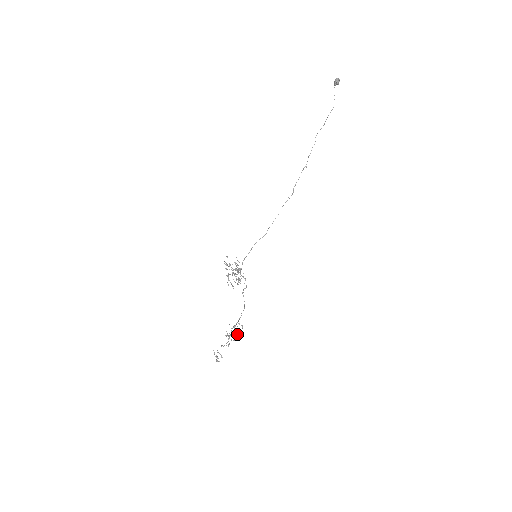
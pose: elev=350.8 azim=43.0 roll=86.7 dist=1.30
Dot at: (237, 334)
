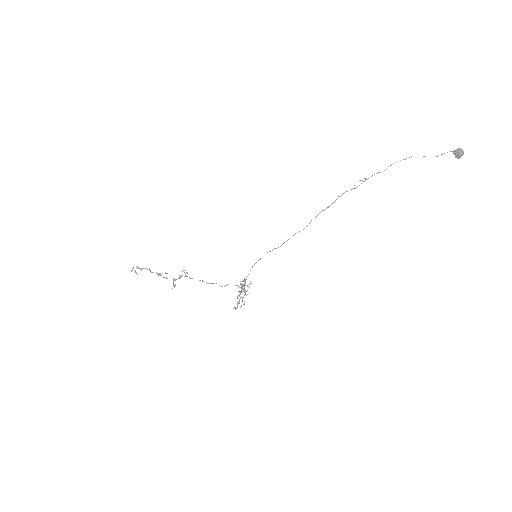
Dot at: occluded
